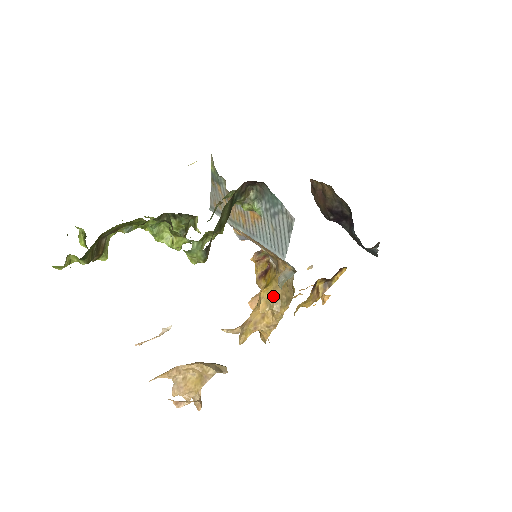
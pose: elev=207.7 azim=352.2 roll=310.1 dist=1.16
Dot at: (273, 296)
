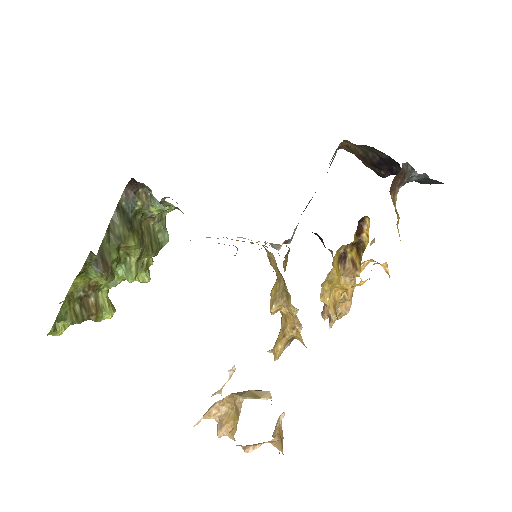
Dot at: (279, 290)
